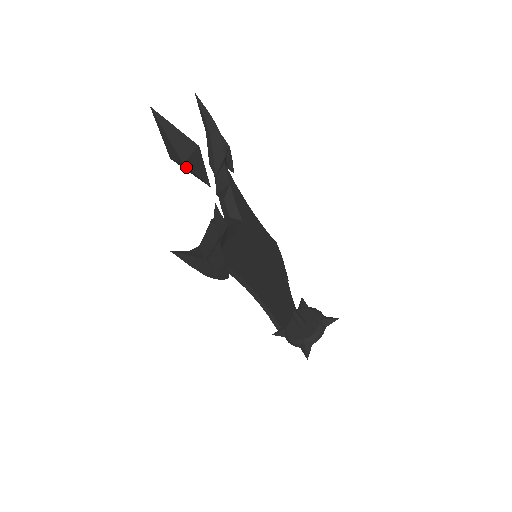
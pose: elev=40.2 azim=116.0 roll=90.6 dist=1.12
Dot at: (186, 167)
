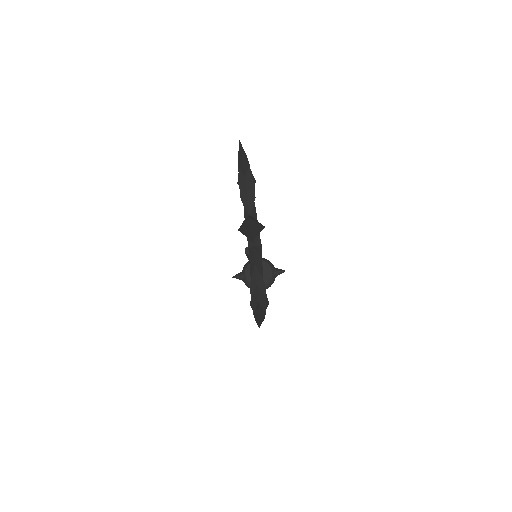
Dot at: occluded
